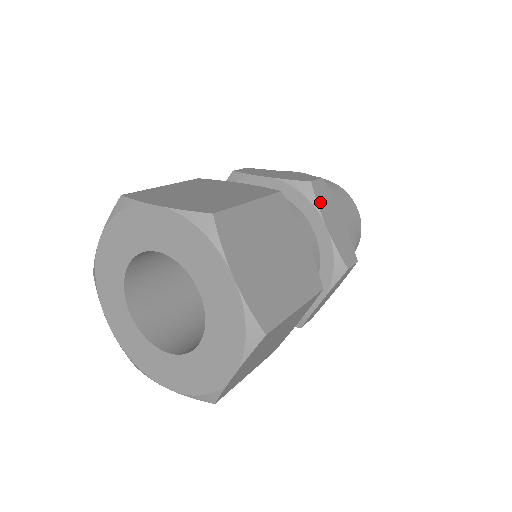
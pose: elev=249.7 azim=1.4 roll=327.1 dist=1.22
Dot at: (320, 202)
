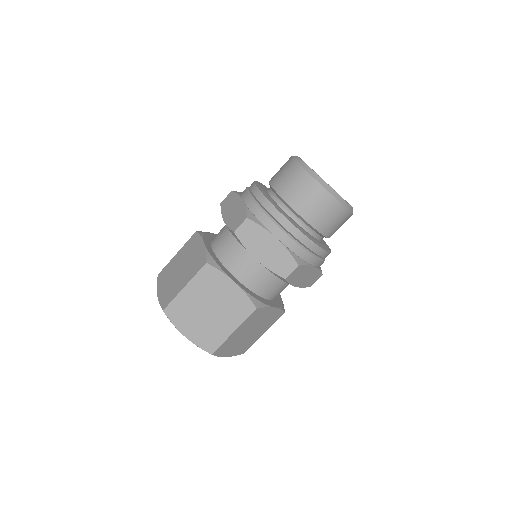
Dot at: (246, 243)
